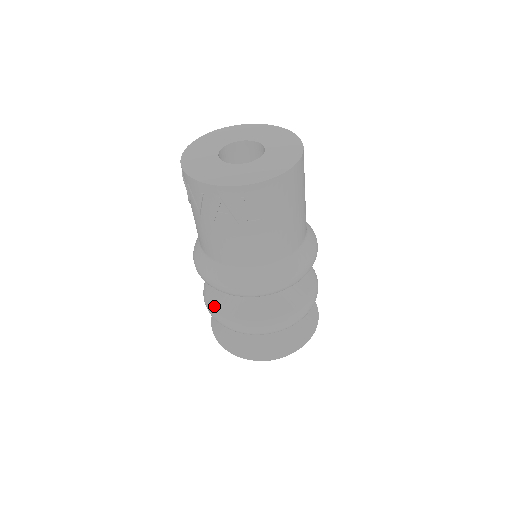
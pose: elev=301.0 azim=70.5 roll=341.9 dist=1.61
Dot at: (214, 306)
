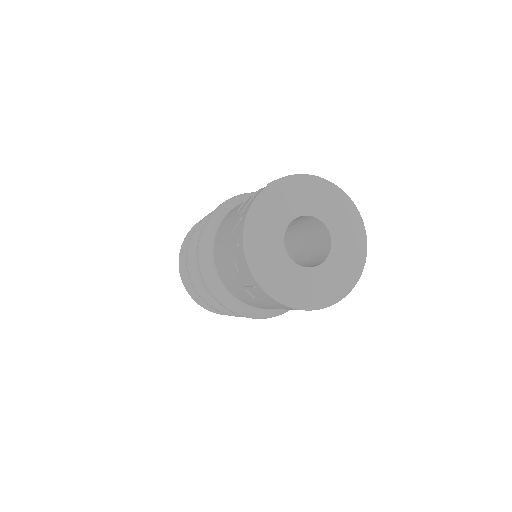
Dot at: (195, 244)
